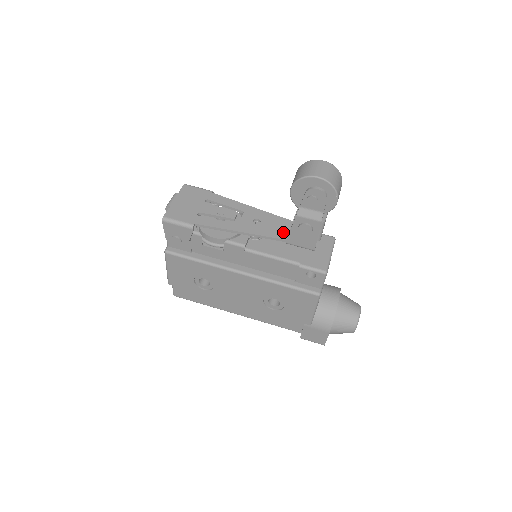
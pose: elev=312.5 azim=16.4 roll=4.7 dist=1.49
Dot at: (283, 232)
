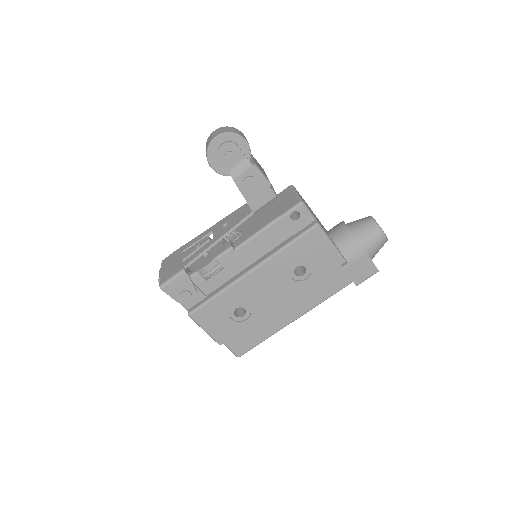
Dot at: (247, 211)
